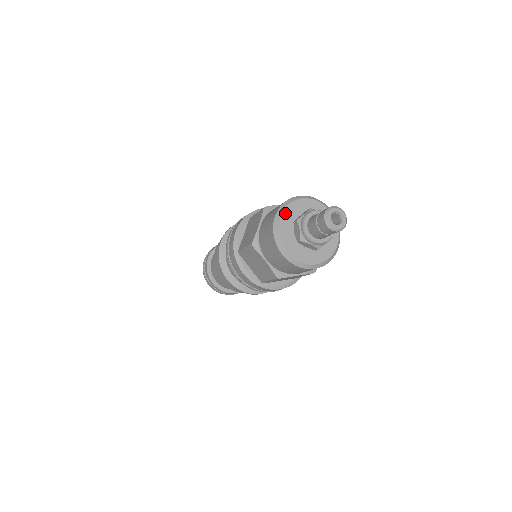
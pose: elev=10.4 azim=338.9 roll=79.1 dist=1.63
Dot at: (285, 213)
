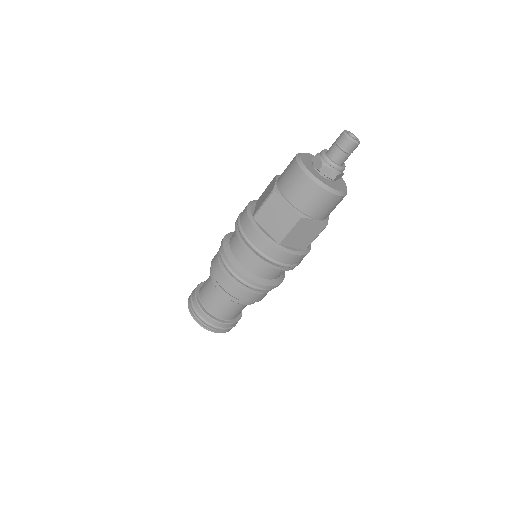
Dot at: (303, 155)
